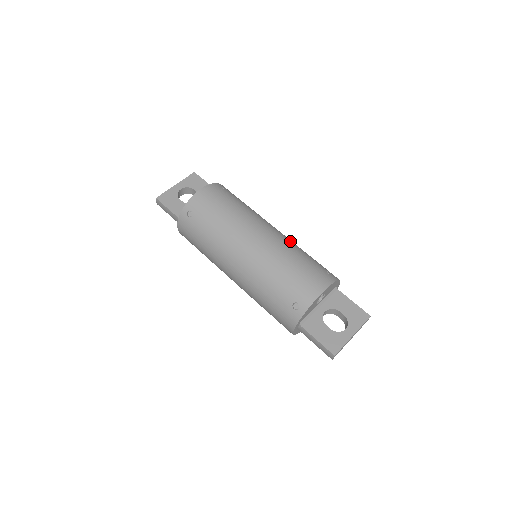
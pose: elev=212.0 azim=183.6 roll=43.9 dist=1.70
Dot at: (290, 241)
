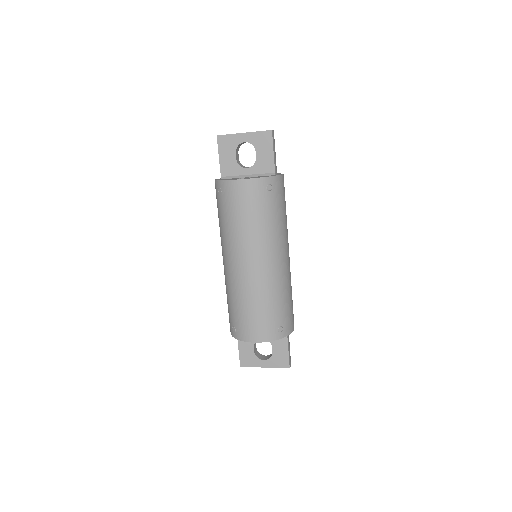
Dot at: (277, 281)
